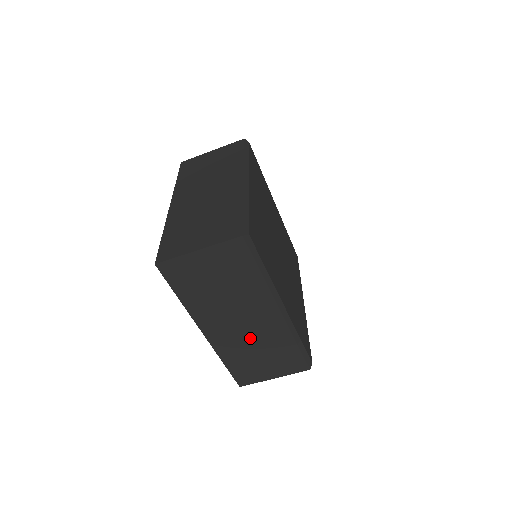
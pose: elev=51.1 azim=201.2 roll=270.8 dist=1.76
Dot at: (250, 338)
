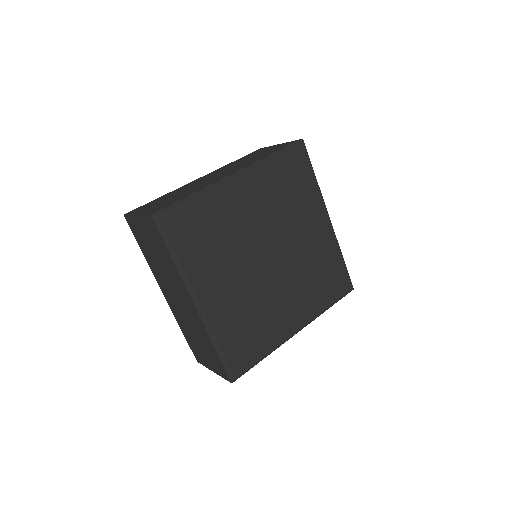
Dot at: (187, 318)
